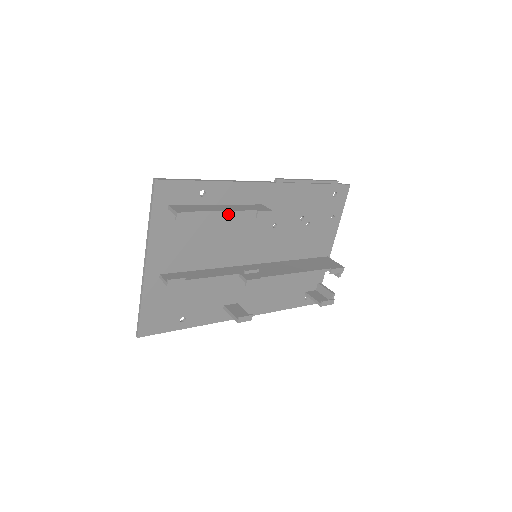
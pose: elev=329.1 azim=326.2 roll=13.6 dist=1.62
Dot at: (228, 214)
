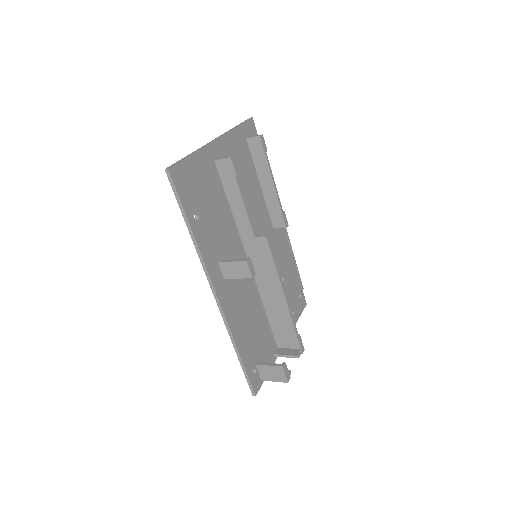
Dot at: (261, 199)
